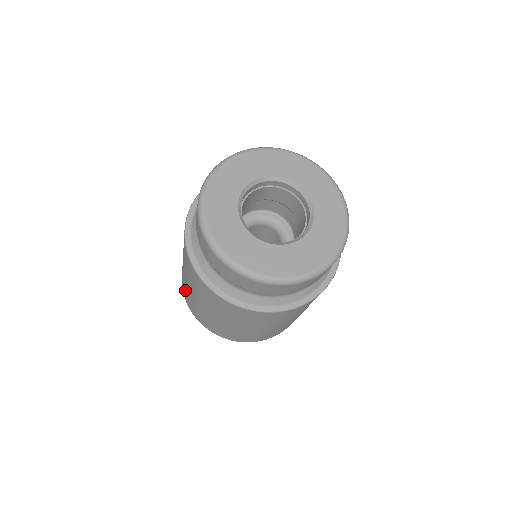
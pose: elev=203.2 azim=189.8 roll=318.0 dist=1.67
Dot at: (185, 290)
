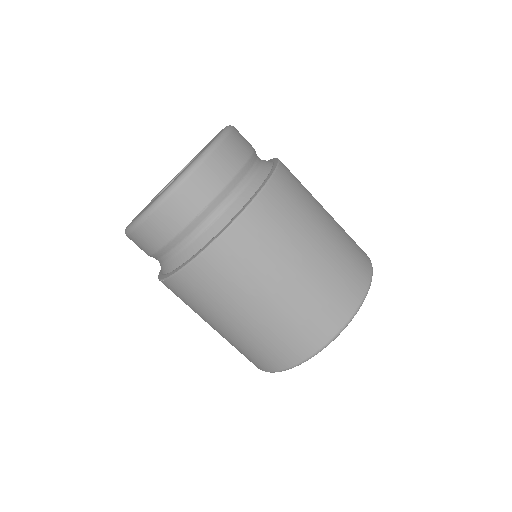
Dot at: (244, 352)
